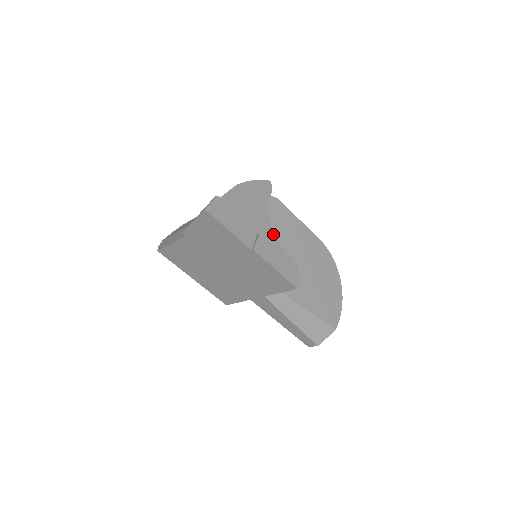
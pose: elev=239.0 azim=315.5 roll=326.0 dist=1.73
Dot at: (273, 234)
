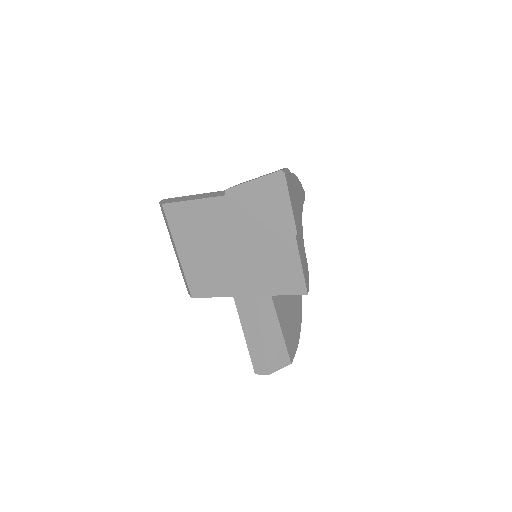
Dot at: occluded
